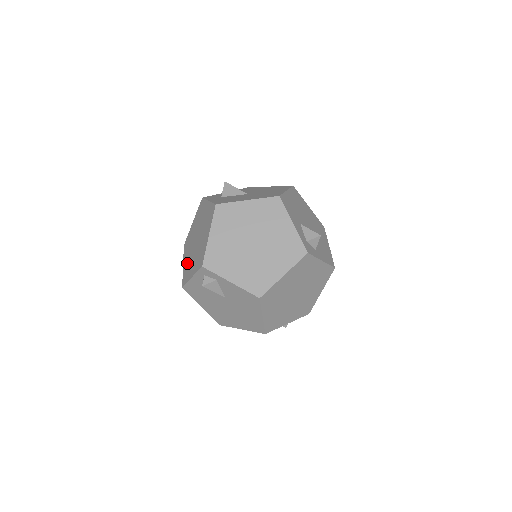
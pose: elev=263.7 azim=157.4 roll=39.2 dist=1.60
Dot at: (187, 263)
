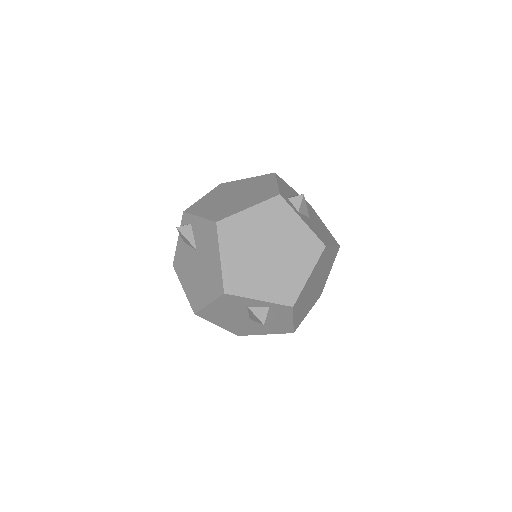
Dot at: occluded
